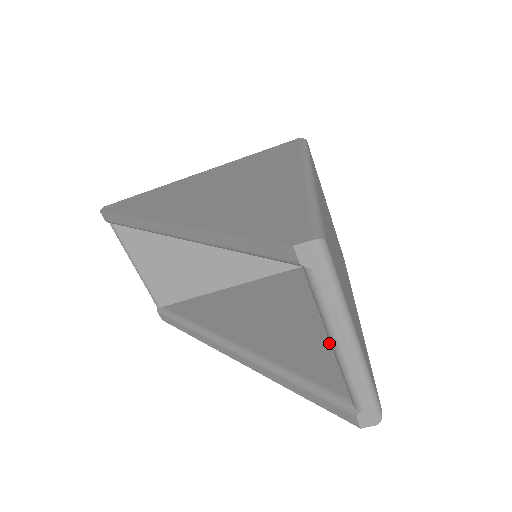
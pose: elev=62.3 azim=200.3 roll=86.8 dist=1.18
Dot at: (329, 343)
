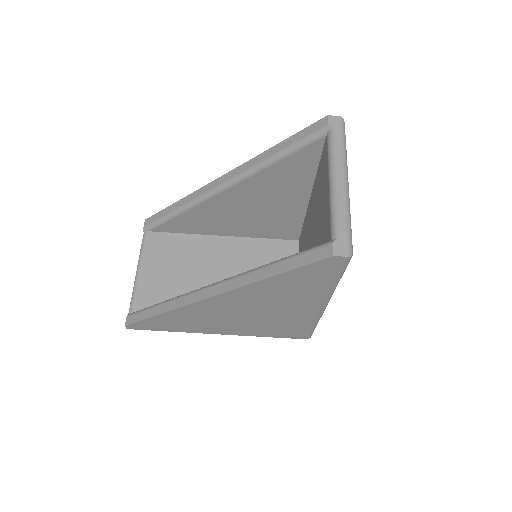
Dot at: occluded
